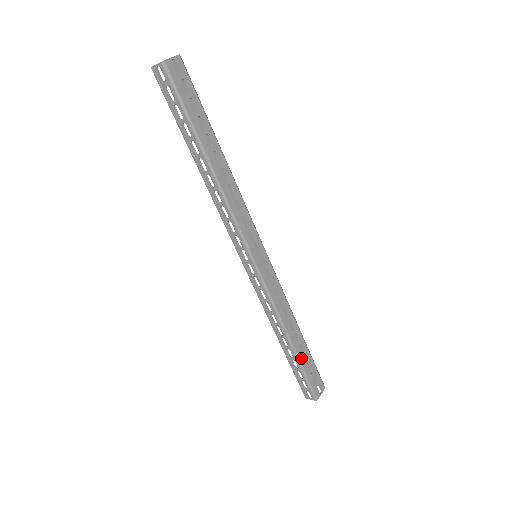
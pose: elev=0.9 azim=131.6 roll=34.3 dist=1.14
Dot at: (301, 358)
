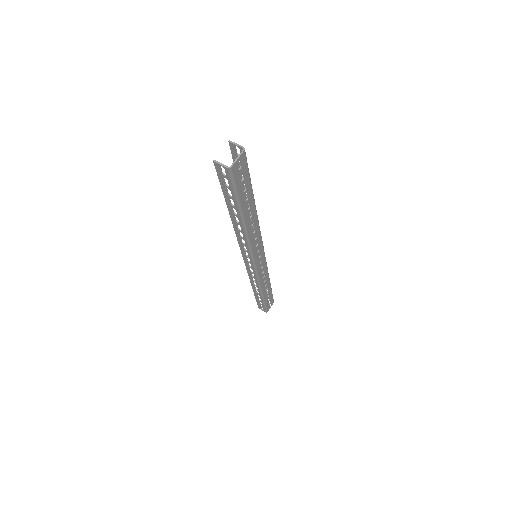
Dot at: (265, 298)
